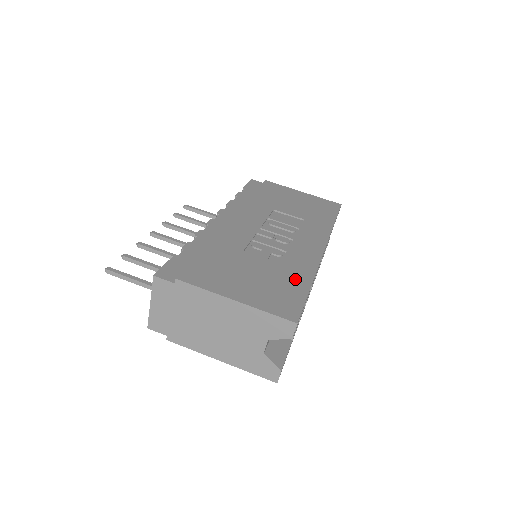
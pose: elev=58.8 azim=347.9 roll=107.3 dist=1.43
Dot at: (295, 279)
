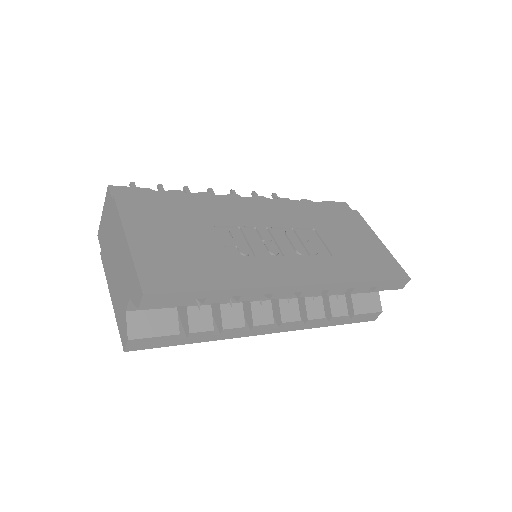
Dot at: (216, 274)
